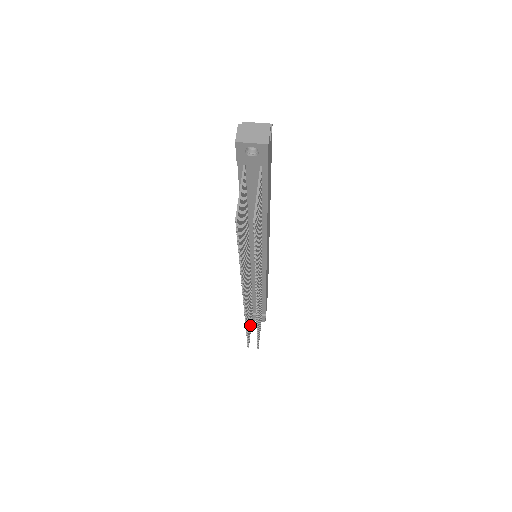
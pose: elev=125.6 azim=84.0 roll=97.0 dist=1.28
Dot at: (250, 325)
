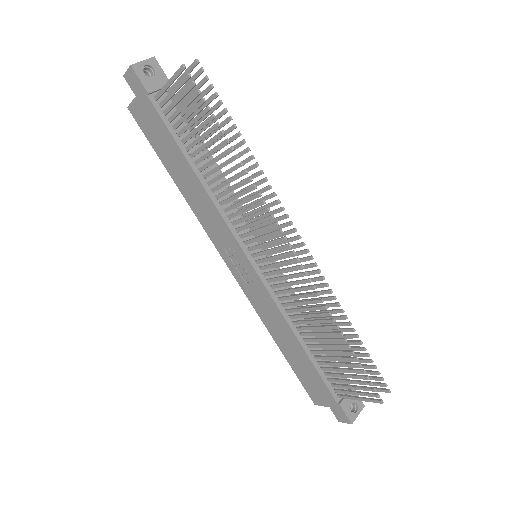
Dot at: (350, 382)
